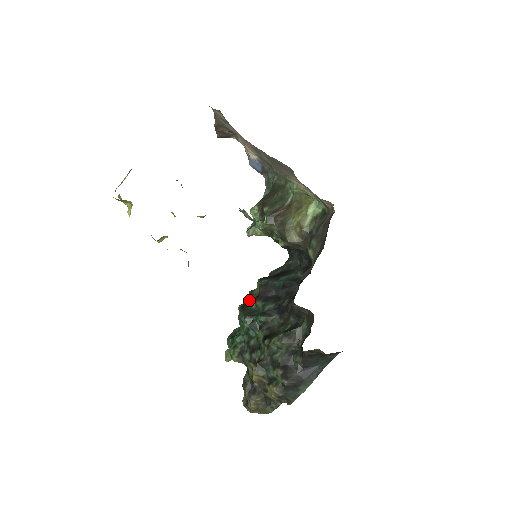
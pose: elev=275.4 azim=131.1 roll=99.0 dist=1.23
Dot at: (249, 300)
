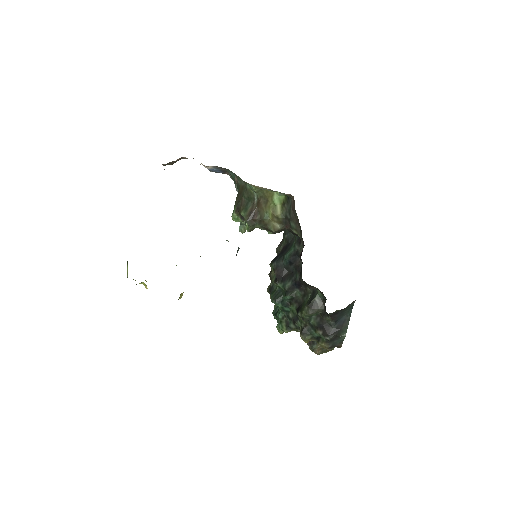
Dot at: (272, 282)
